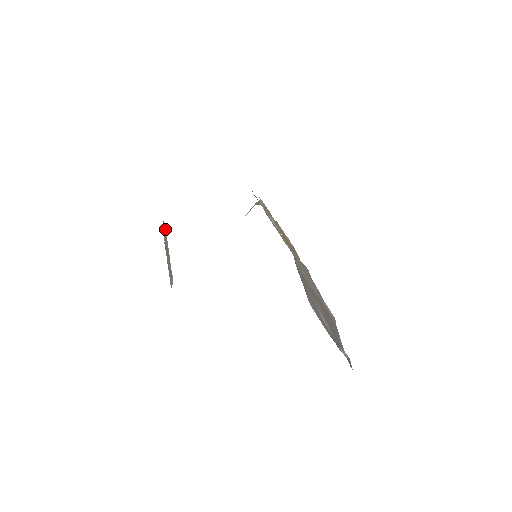
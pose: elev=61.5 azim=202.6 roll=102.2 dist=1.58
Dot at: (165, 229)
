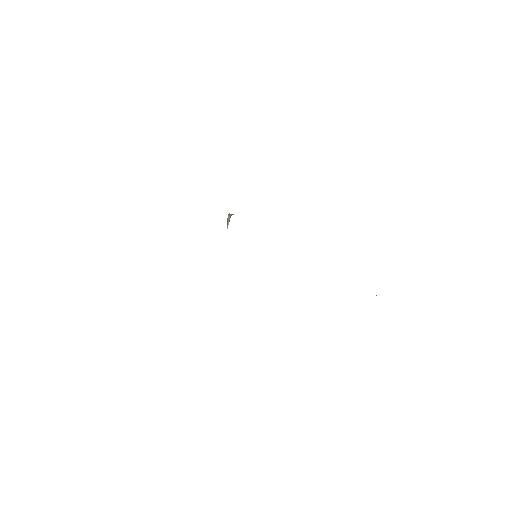
Dot at: occluded
